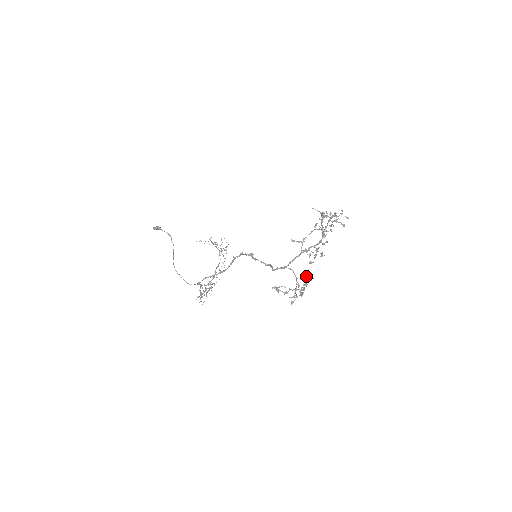
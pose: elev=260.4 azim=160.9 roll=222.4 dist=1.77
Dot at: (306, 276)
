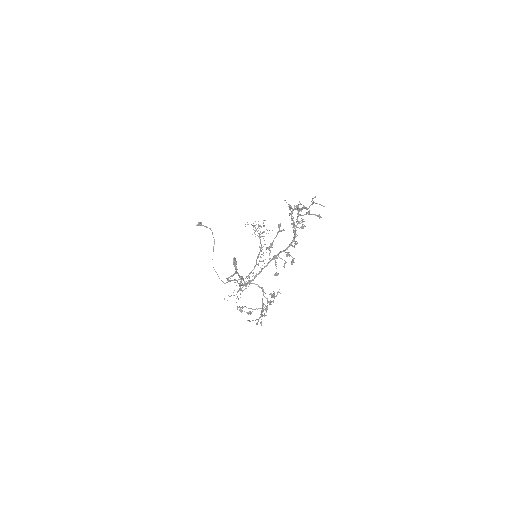
Dot at: occluded
